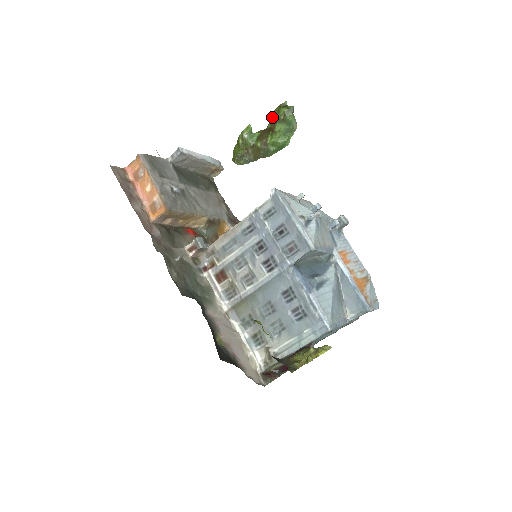
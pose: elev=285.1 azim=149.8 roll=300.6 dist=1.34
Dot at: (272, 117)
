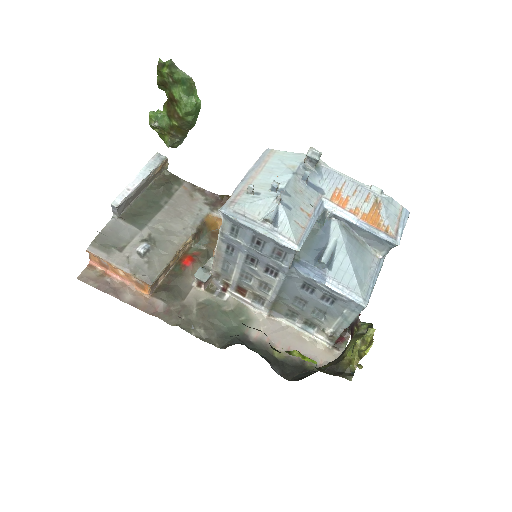
Dot at: (162, 85)
